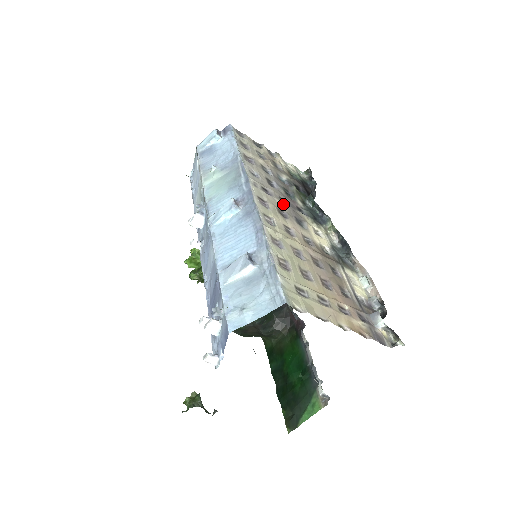
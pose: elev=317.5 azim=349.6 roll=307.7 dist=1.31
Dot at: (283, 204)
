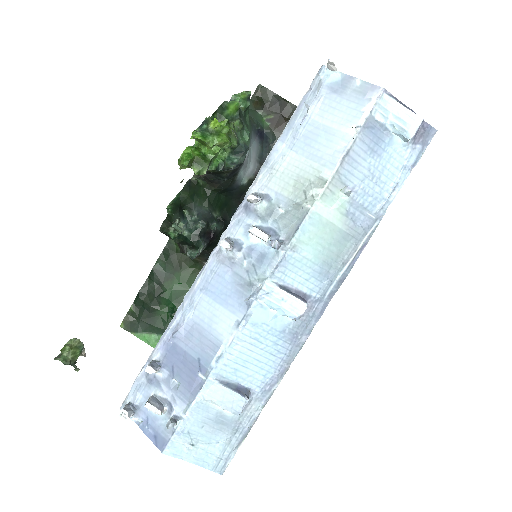
Dot at: occluded
